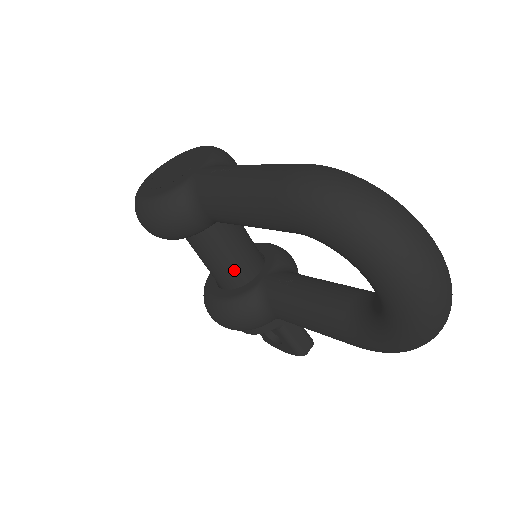
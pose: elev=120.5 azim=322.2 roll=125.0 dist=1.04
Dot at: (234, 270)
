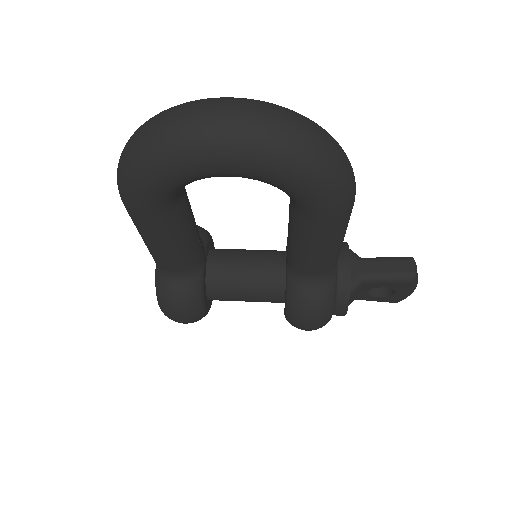
Dot at: (265, 282)
